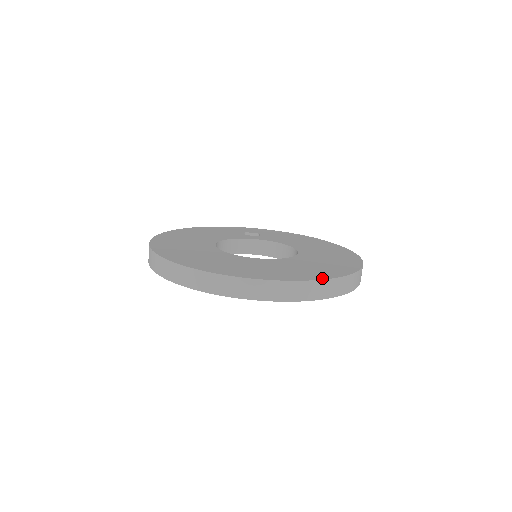
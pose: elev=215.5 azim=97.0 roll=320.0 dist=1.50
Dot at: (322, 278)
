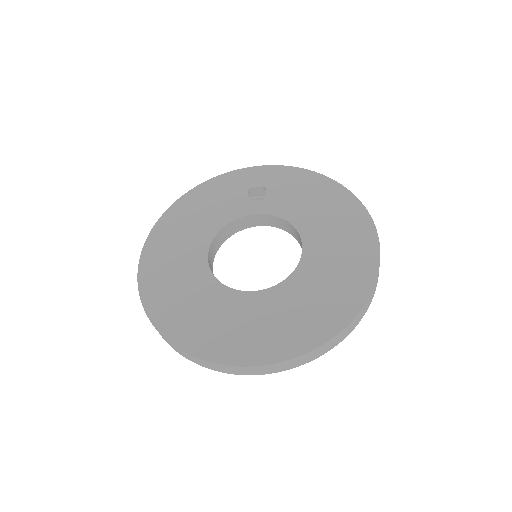
Dot at: (313, 346)
